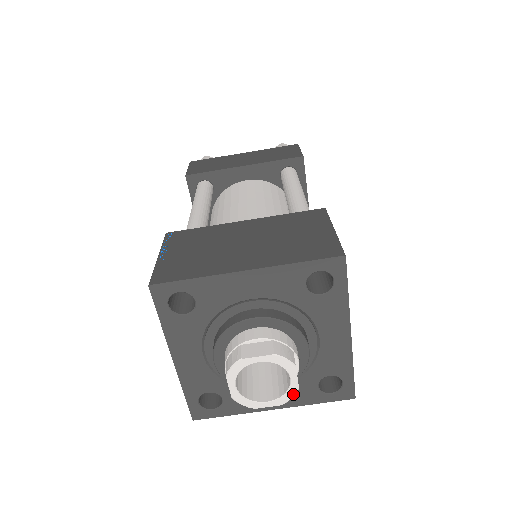
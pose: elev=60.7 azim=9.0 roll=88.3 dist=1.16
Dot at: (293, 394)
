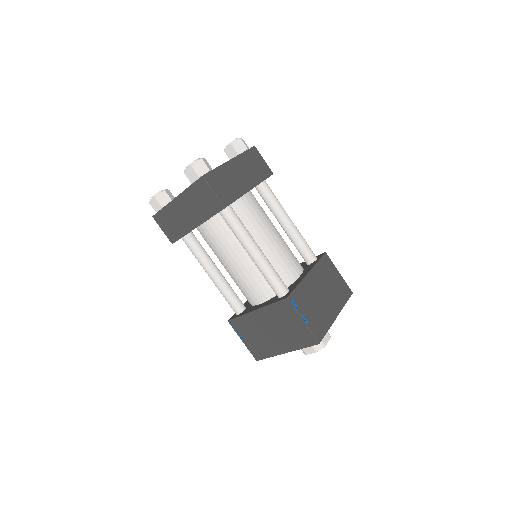
Dot at: occluded
